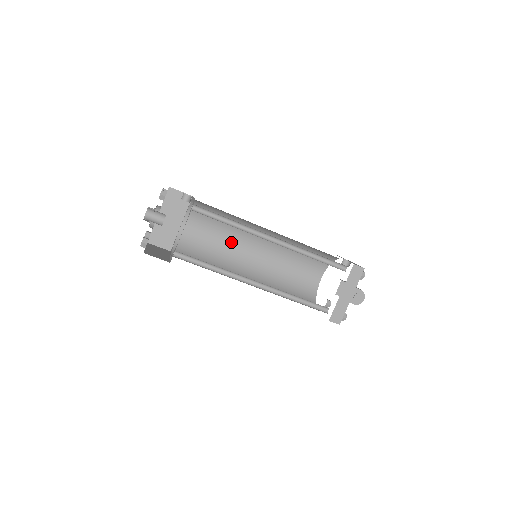
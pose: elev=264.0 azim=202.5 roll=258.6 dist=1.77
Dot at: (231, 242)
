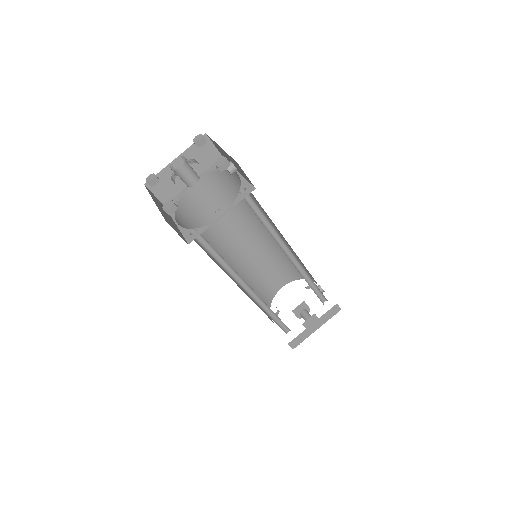
Dot at: (230, 222)
